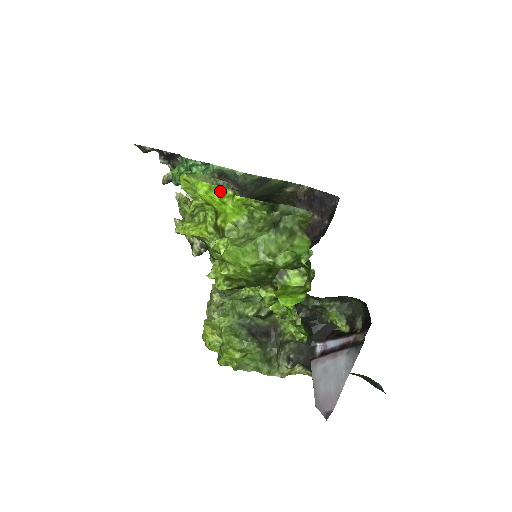
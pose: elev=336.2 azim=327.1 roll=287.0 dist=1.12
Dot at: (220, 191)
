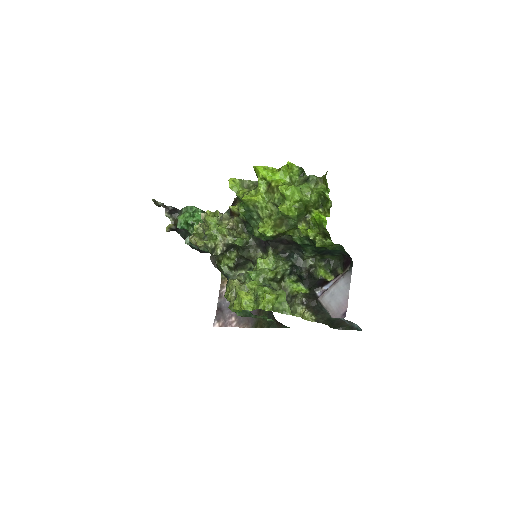
Dot at: (270, 170)
